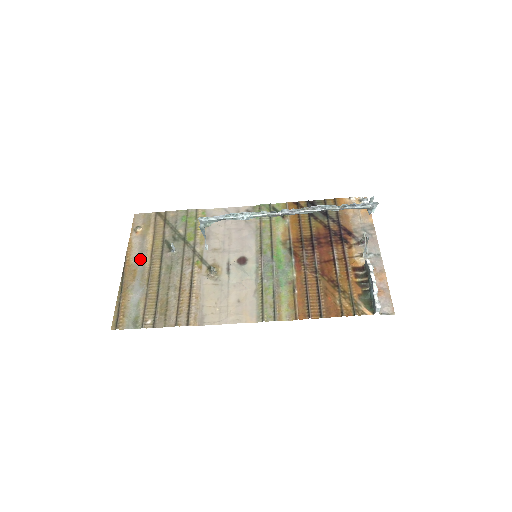
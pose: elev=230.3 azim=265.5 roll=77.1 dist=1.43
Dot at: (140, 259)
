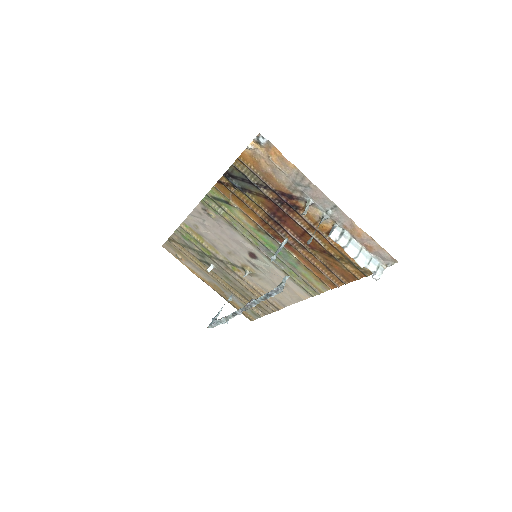
Dot at: (207, 277)
